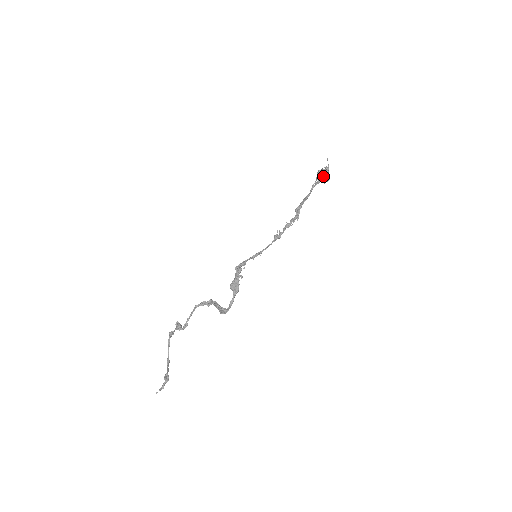
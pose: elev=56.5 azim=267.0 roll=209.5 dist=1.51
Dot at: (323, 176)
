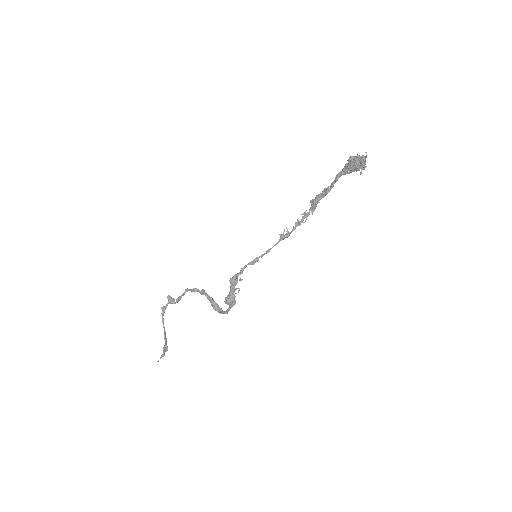
Dot at: (356, 168)
